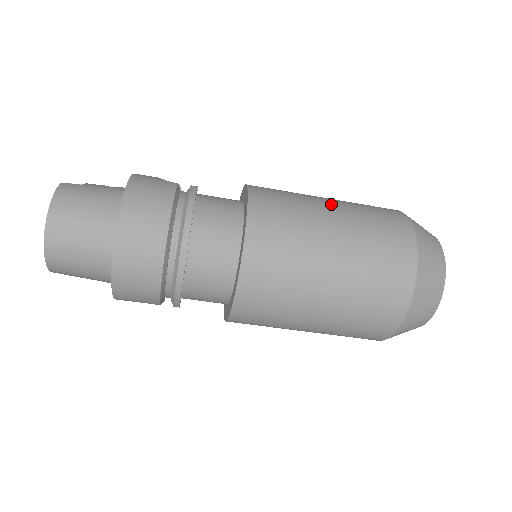
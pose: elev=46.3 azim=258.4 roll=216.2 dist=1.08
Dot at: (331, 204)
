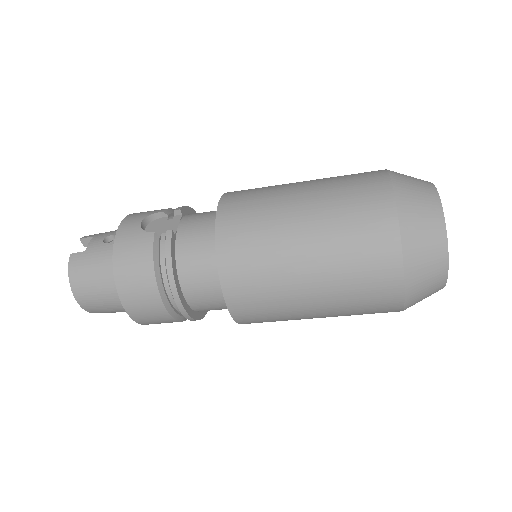
Dot at: (303, 216)
